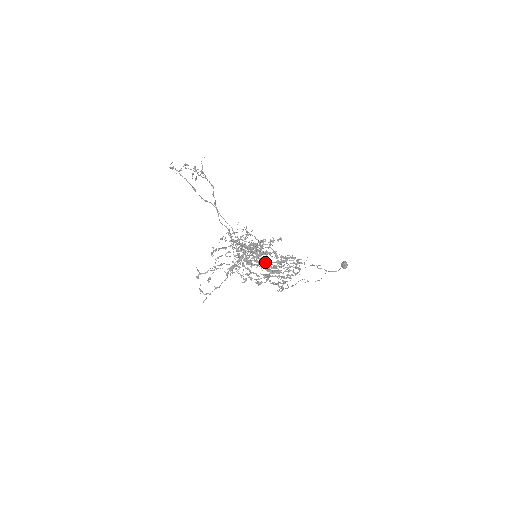
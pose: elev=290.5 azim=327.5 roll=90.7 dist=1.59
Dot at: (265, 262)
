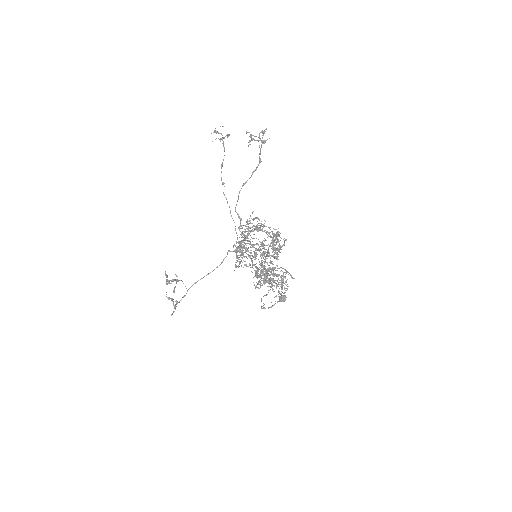
Dot at: (262, 264)
